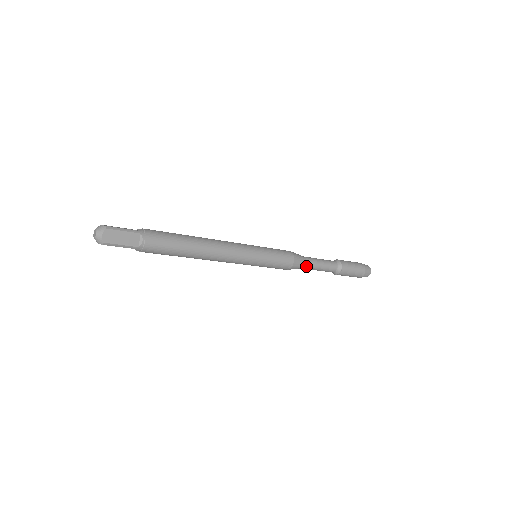
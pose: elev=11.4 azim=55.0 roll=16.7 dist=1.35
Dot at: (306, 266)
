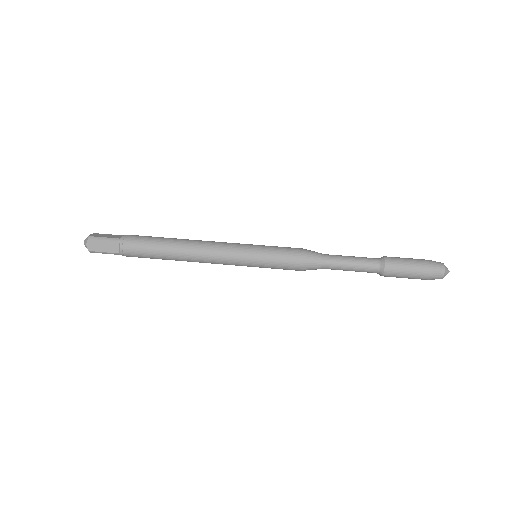
Dot at: (326, 267)
